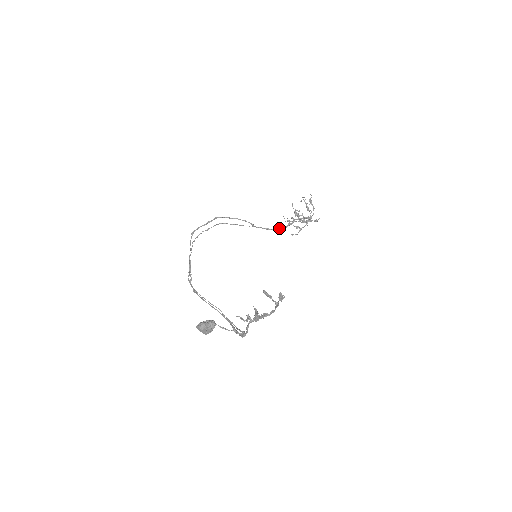
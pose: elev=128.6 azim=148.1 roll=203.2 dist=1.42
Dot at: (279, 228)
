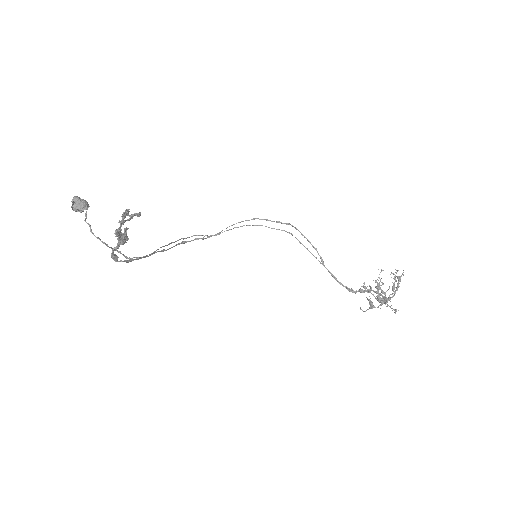
Dot at: occluded
